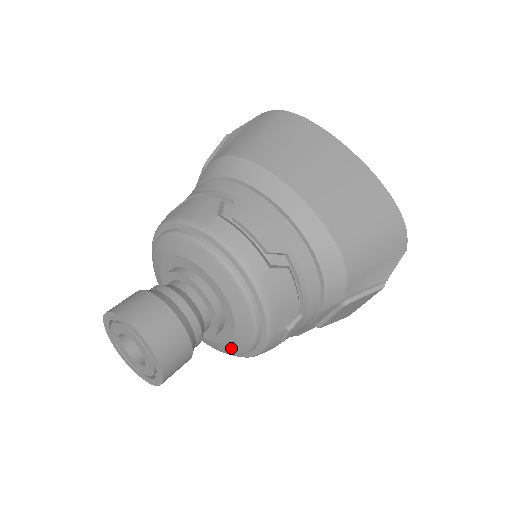
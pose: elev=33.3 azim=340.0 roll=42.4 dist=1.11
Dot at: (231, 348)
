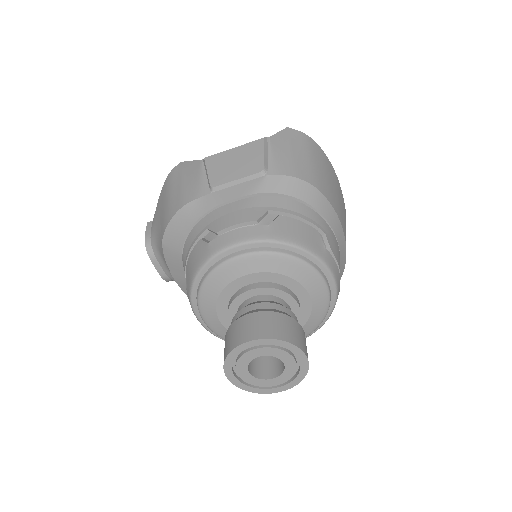
Dot at: occluded
